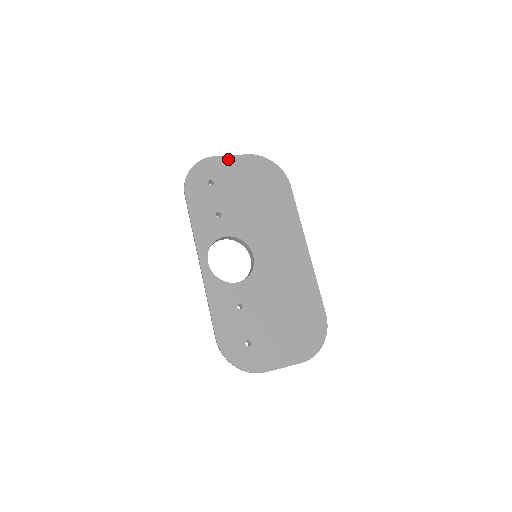
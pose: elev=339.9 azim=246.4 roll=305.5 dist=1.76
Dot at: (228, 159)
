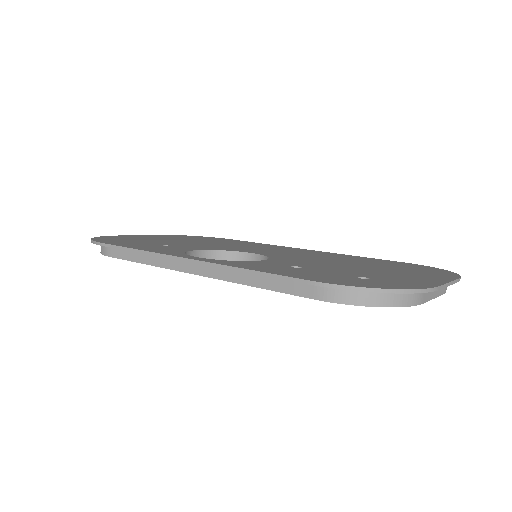
Dot at: occluded
